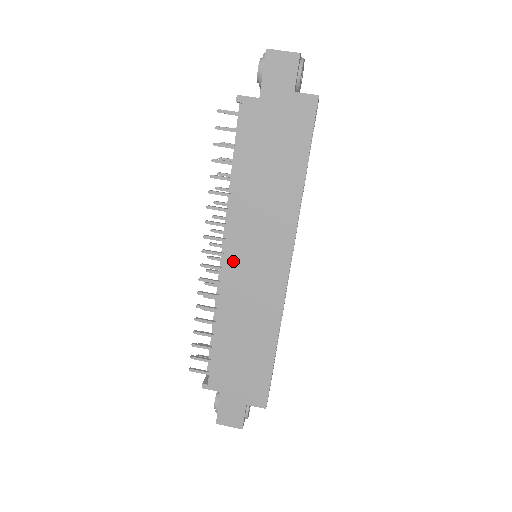
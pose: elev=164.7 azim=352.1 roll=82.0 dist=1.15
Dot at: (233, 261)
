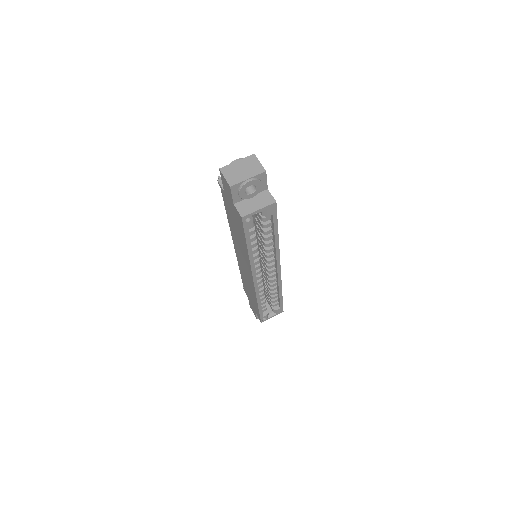
Dot at: (237, 253)
